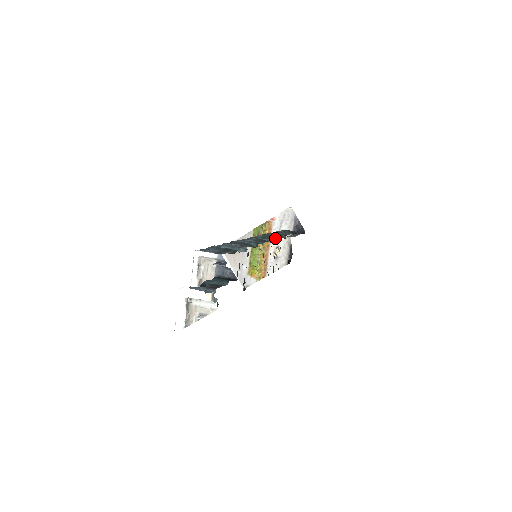
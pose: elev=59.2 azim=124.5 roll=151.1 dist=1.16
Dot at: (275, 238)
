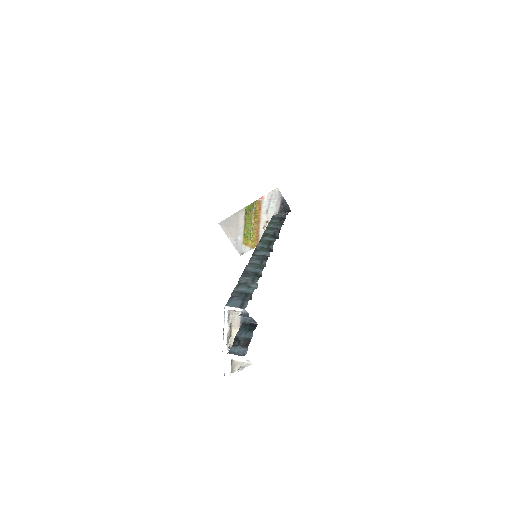
Dot at: (272, 246)
